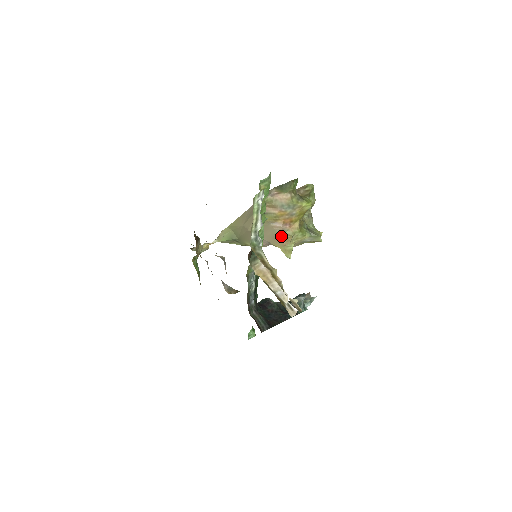
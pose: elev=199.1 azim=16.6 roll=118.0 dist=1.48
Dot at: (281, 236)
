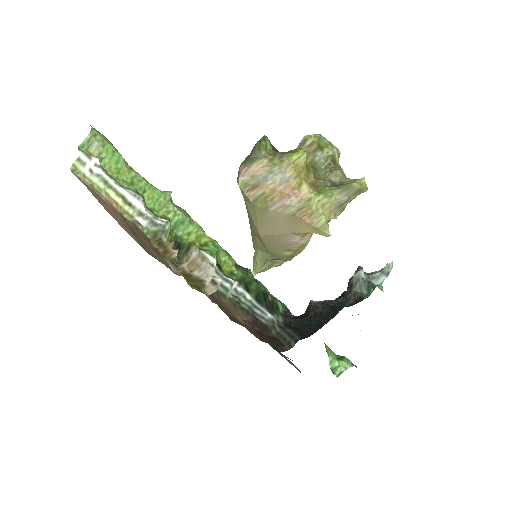
Dot at: (295, 215)
